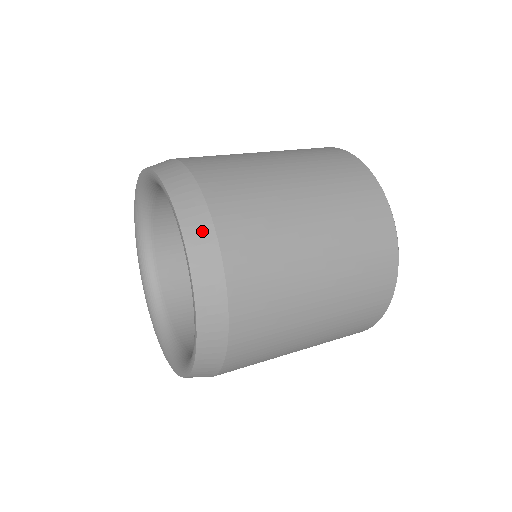
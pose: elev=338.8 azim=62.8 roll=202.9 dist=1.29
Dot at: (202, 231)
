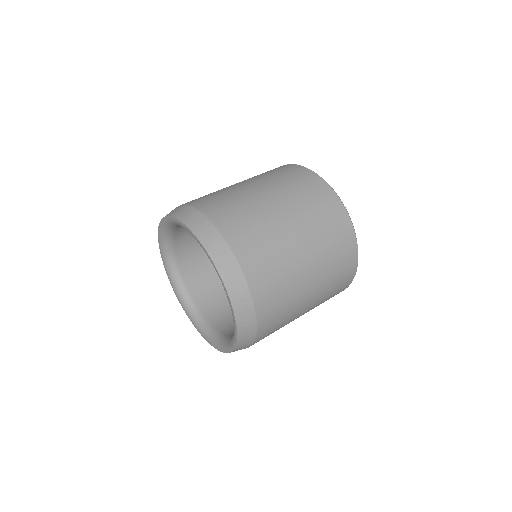
Dot at: (223, 253)
